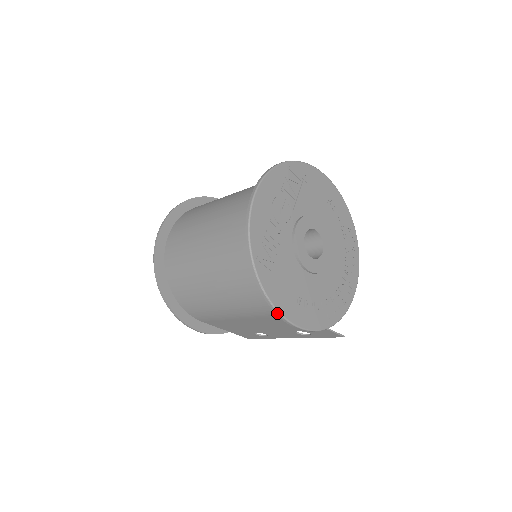
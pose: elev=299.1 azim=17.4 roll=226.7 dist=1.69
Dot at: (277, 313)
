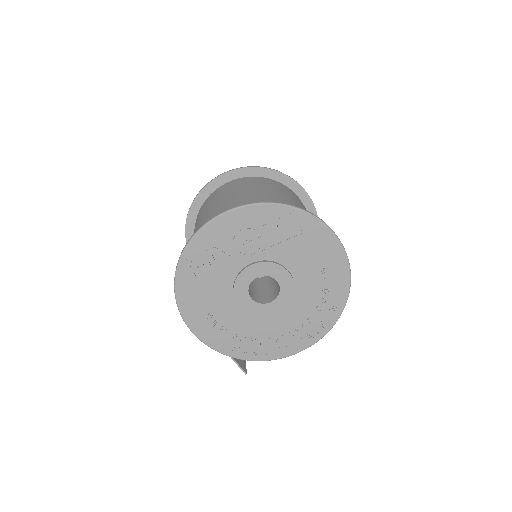
Dot at: (179, 309)
